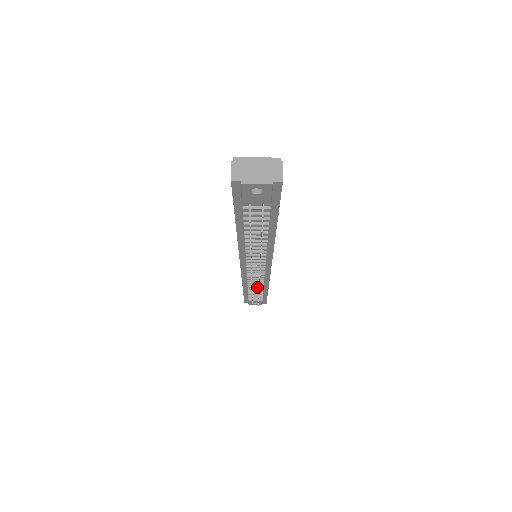
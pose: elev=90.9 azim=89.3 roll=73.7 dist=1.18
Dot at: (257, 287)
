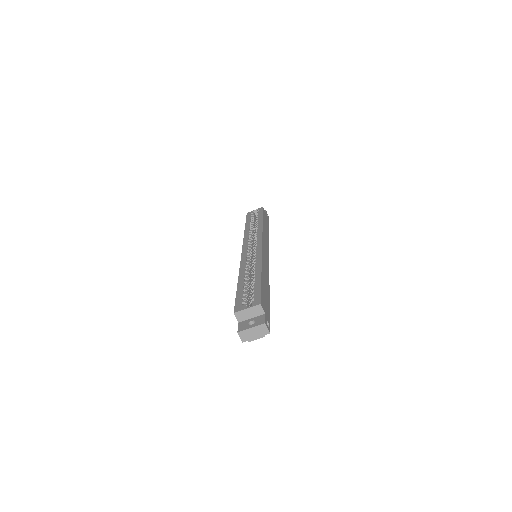
Dot at: occluded
